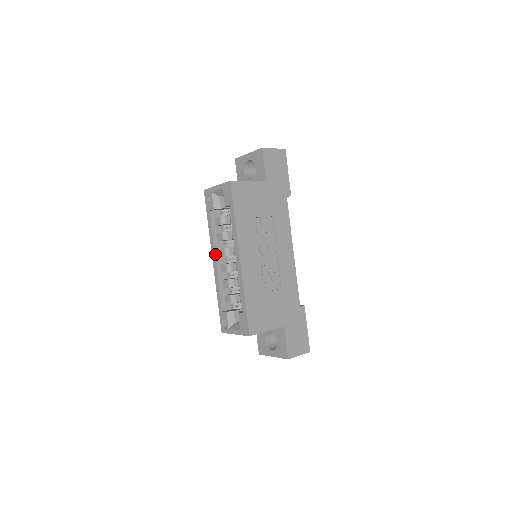
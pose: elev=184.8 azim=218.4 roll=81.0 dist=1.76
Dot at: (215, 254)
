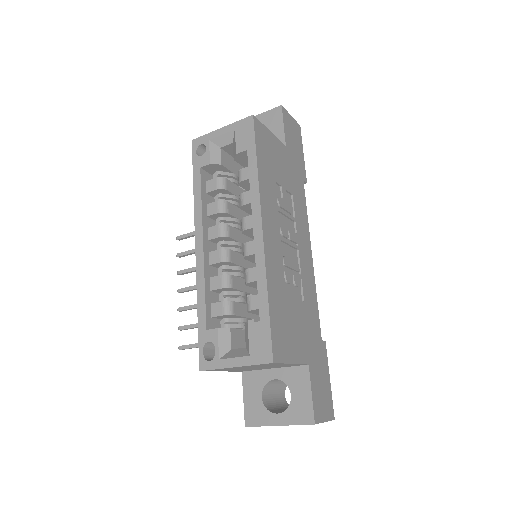
Dot at: (203, 233)
